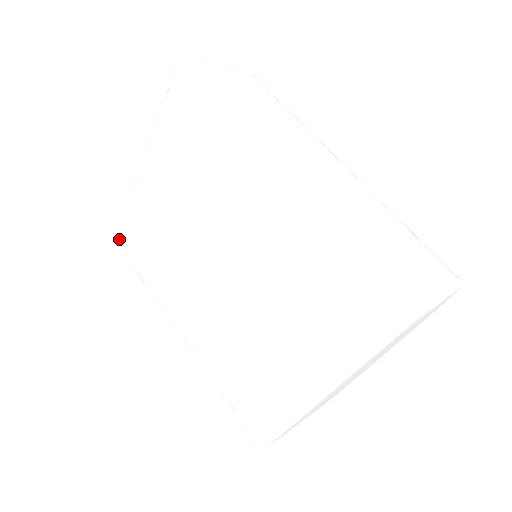
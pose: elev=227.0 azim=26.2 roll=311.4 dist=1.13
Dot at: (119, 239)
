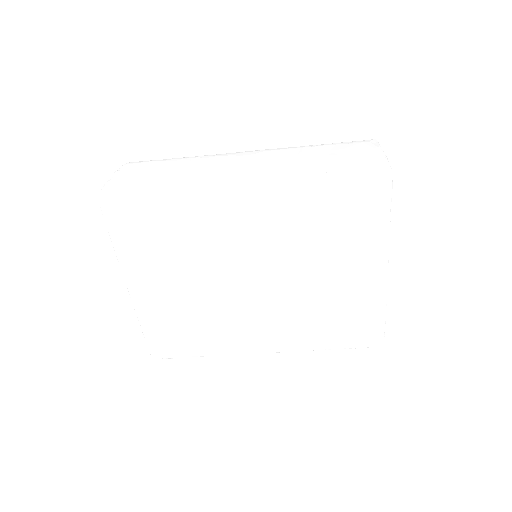
Dot at: (157, 354)
